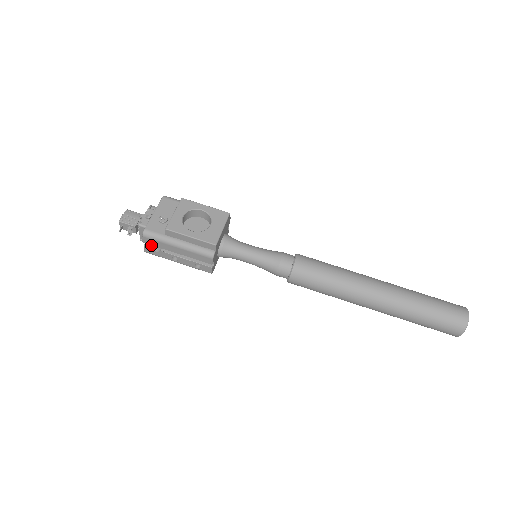
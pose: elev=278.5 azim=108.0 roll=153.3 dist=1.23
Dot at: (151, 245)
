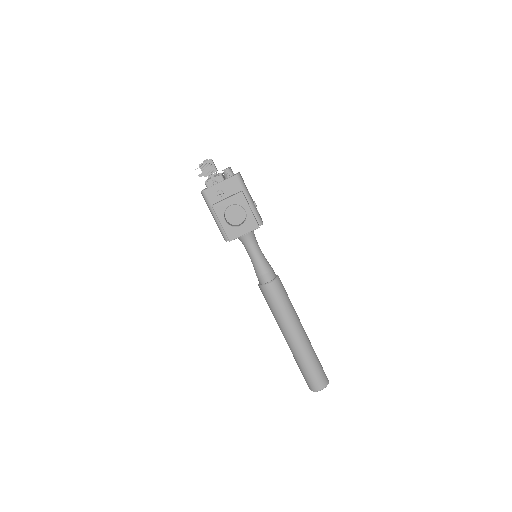
Dot at: occluded
